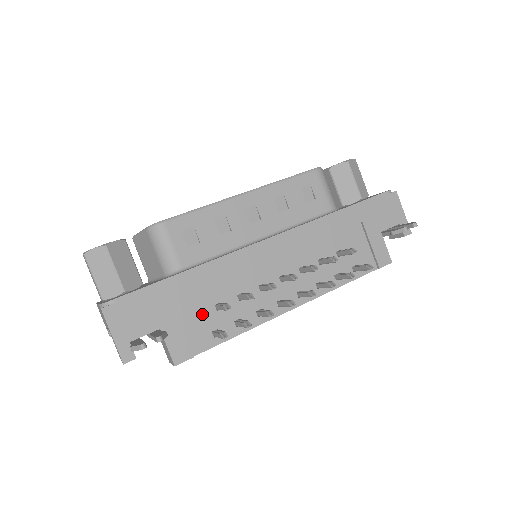
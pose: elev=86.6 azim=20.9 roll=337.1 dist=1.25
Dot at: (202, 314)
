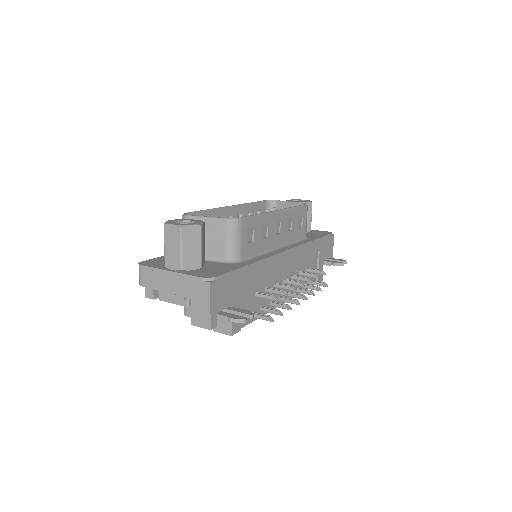
Dot at: (249, 298)
